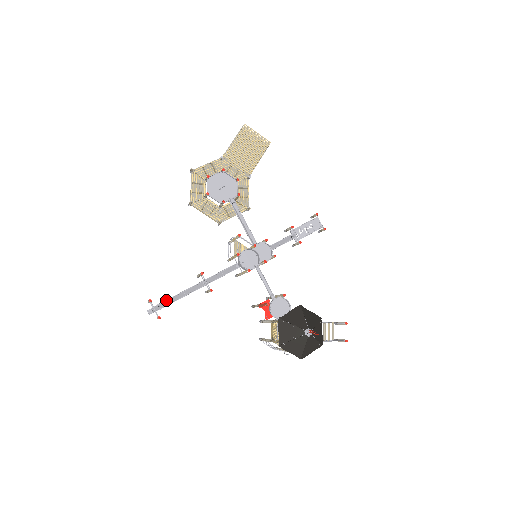
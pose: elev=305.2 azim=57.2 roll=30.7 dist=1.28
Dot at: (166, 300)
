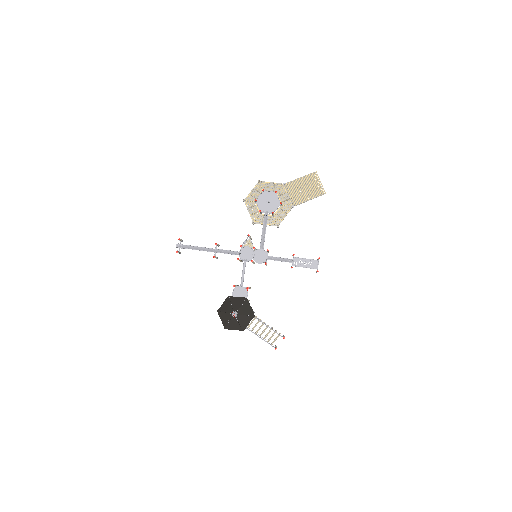
Dot at: (188, 245)
